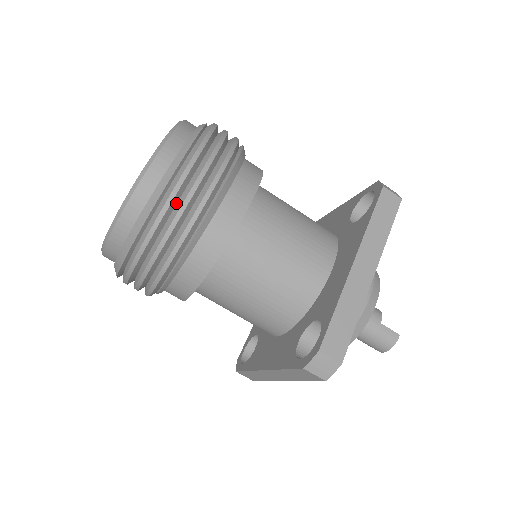
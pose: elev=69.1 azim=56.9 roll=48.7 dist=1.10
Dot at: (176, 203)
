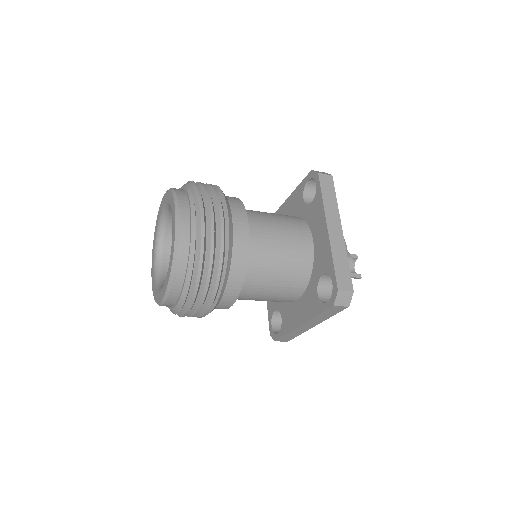
Dot at: occluded
